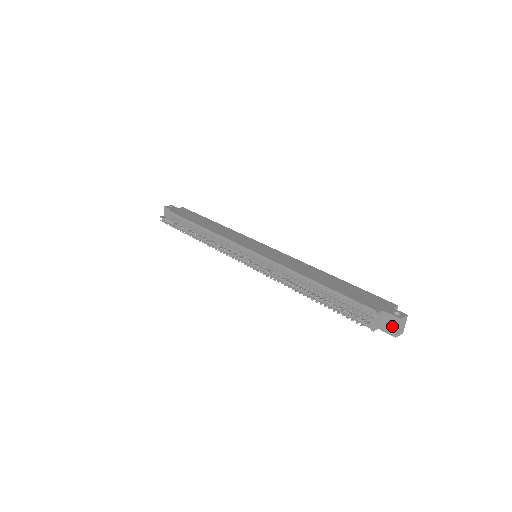
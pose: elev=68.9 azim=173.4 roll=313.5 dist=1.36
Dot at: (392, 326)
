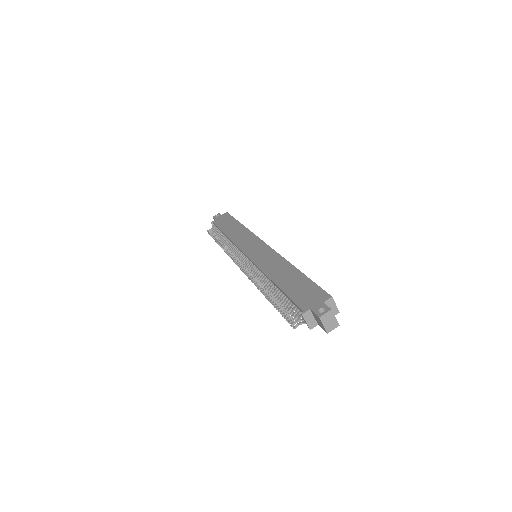
Dot at: (320, 323)
